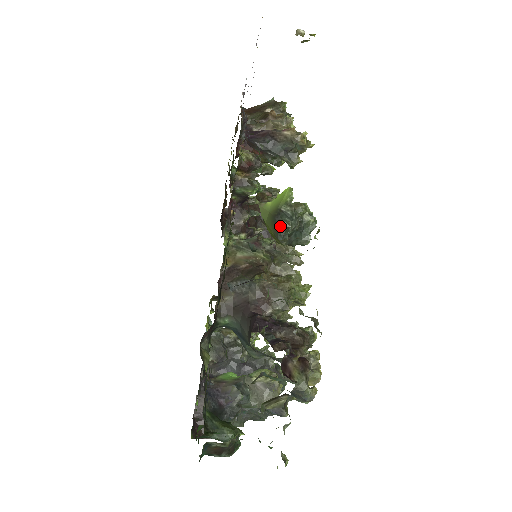
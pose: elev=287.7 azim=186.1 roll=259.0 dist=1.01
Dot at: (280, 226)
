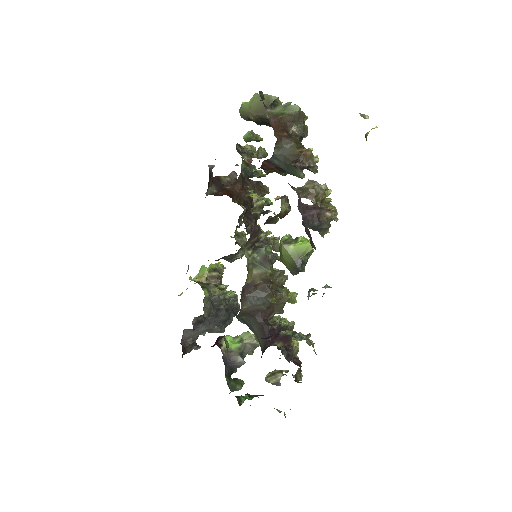
Dot at: (298, 271)
